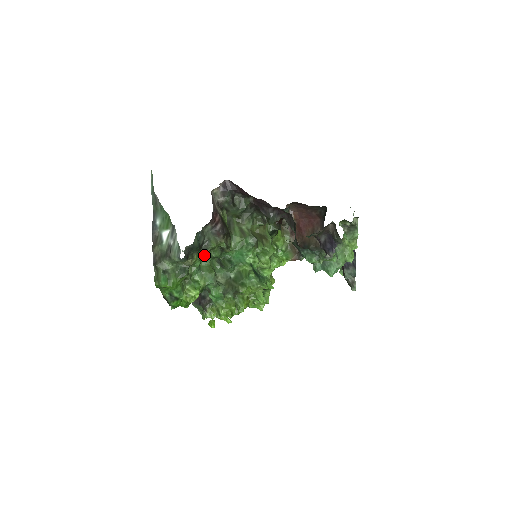
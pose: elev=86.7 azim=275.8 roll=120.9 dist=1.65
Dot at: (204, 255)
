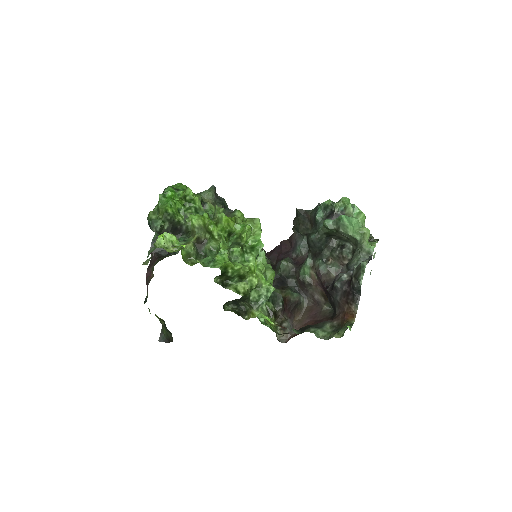
Dot at: occluded
